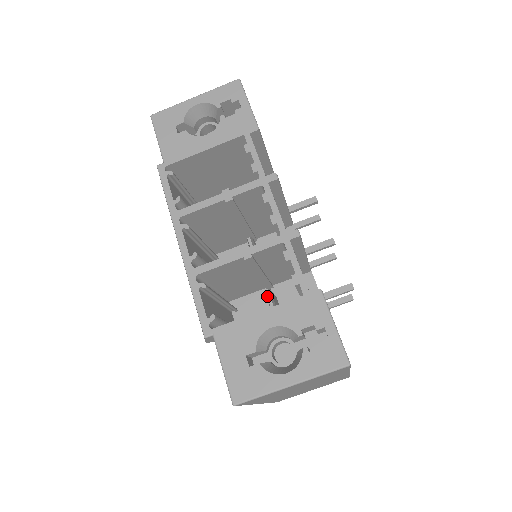
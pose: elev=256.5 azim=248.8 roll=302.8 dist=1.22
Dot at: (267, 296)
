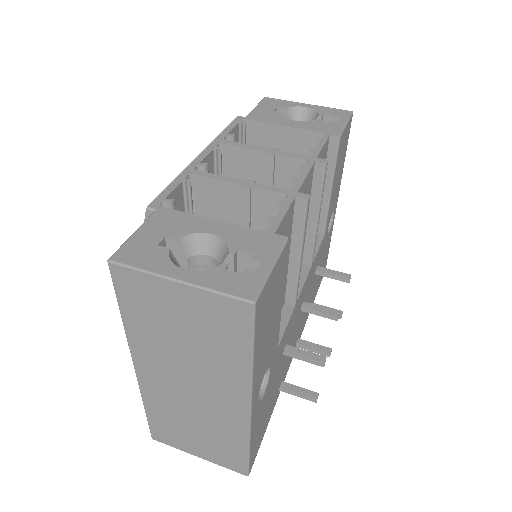
Dot at: occluded
